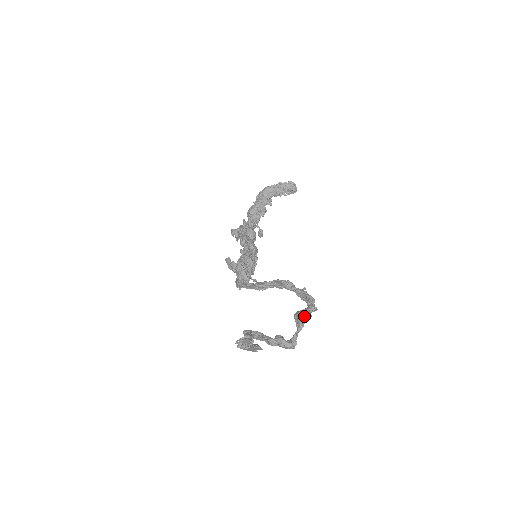
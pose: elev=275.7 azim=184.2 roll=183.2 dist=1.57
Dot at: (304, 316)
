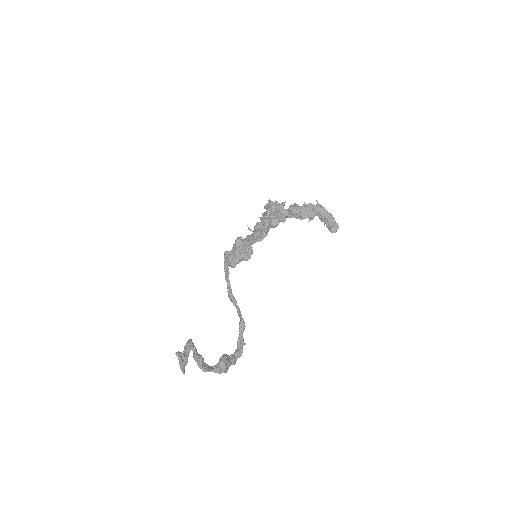
Dot at: occluded
